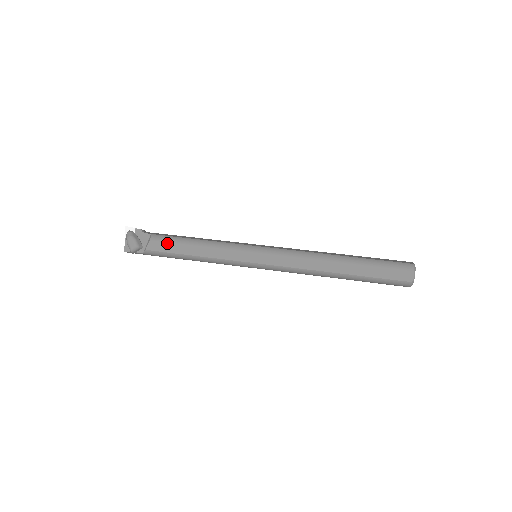
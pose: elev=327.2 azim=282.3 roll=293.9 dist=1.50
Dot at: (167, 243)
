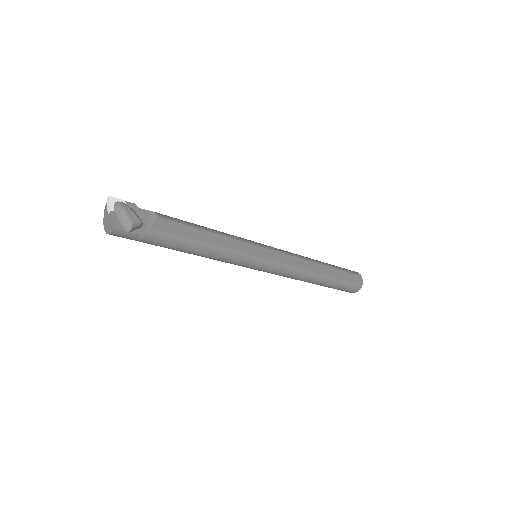
Dot at: (179, 223)
